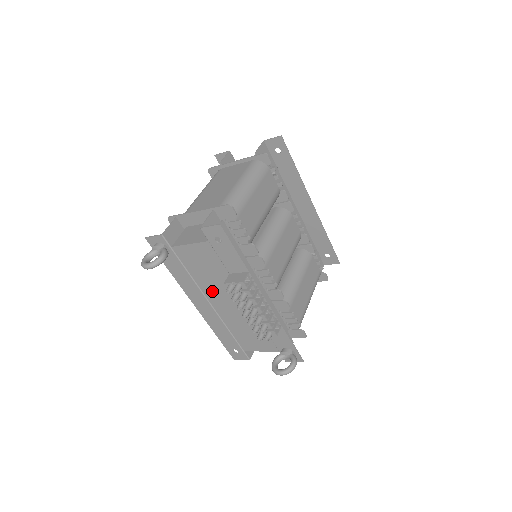
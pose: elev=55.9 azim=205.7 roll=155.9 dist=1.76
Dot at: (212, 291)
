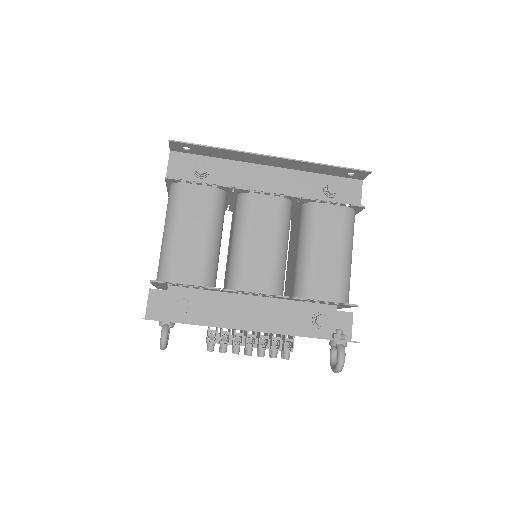
Dot at: occluded
